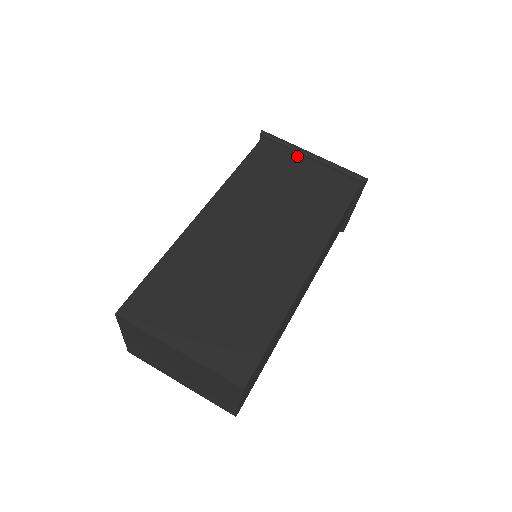
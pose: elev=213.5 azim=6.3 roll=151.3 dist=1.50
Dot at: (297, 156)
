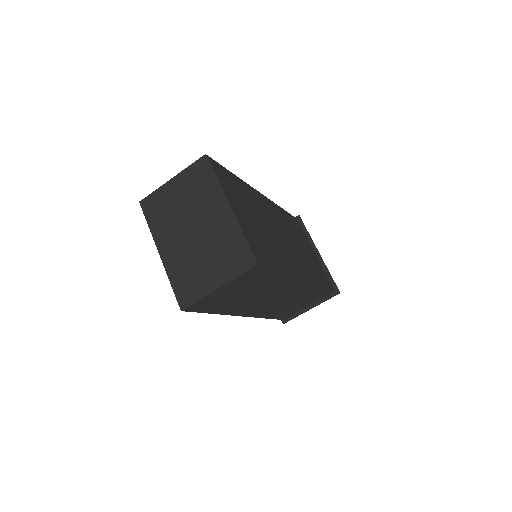
Dot at: (310, 244)
